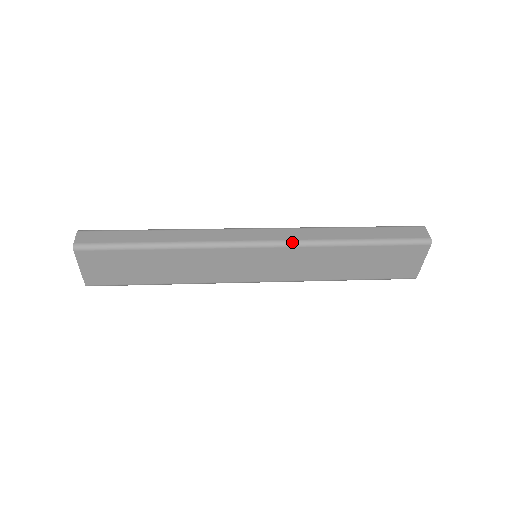
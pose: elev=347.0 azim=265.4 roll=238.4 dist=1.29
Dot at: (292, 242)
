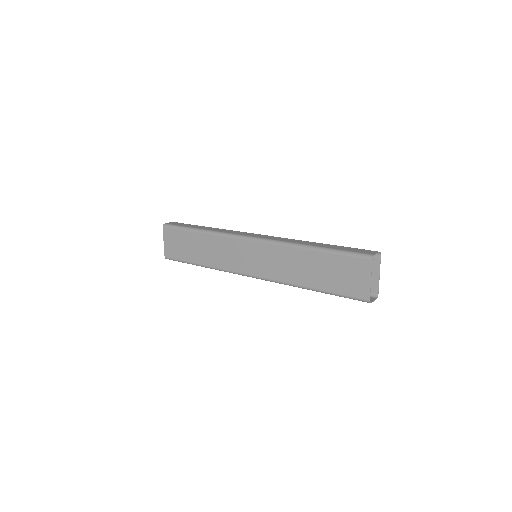
Dot at: (271, 240)
